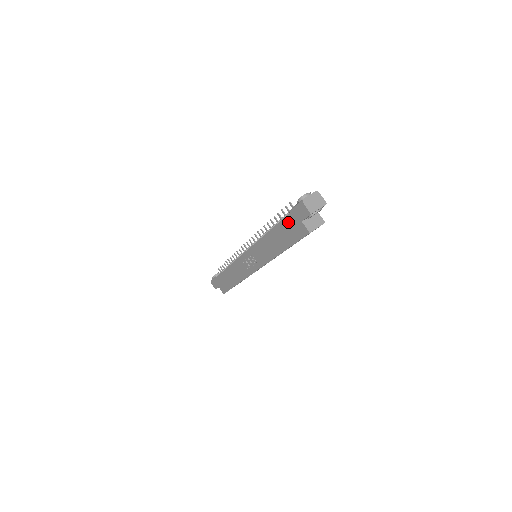
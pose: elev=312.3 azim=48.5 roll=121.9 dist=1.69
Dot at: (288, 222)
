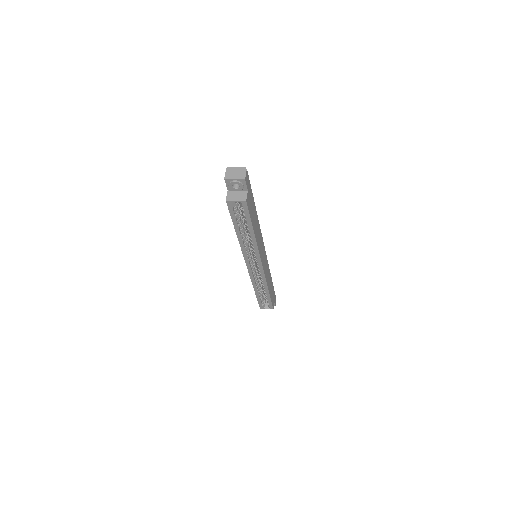
Dot at: occluded
